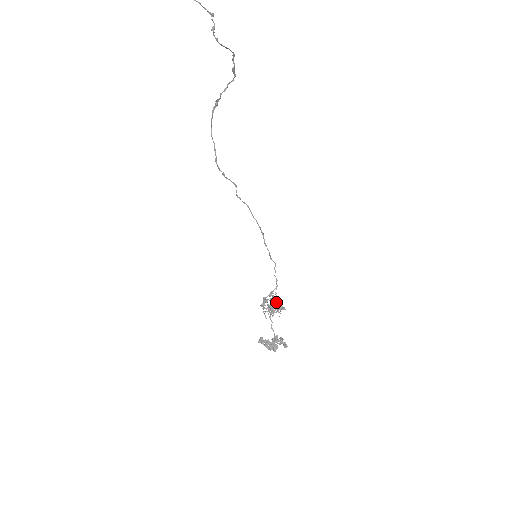
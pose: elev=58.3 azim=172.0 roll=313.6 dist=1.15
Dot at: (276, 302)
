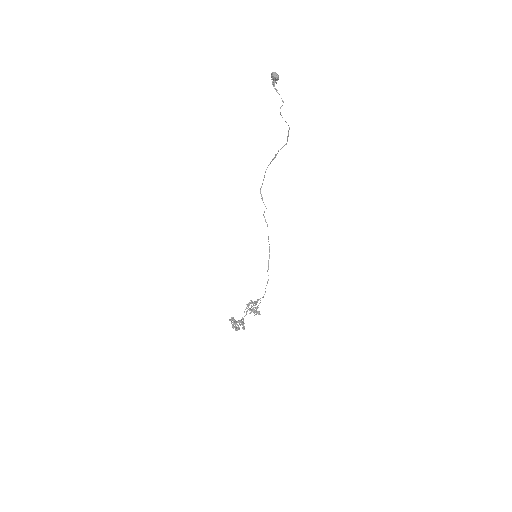
Dot at: (256, 304)
